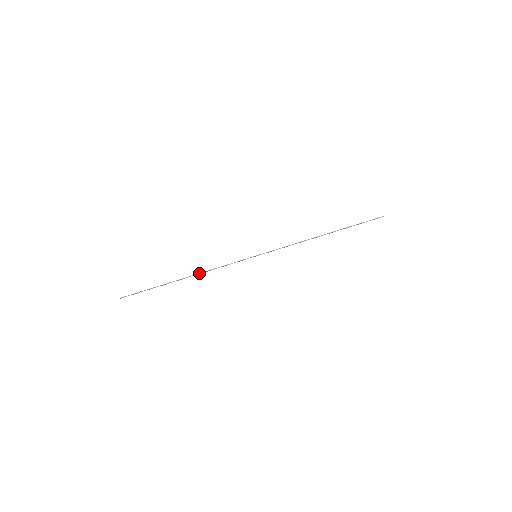
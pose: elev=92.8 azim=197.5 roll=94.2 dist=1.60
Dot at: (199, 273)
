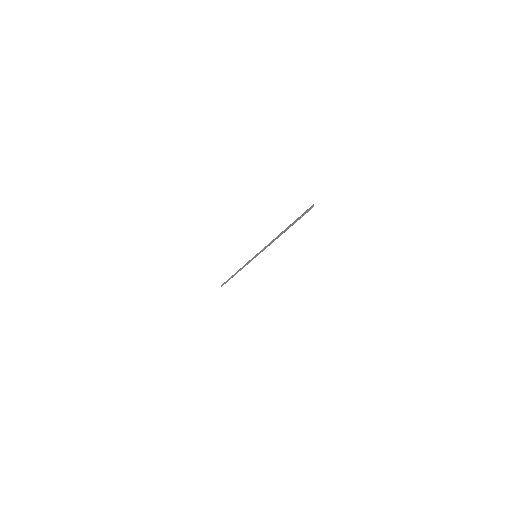
Dot at: occluded
